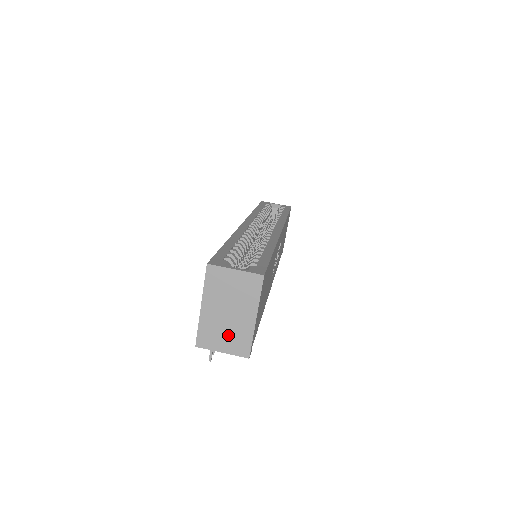
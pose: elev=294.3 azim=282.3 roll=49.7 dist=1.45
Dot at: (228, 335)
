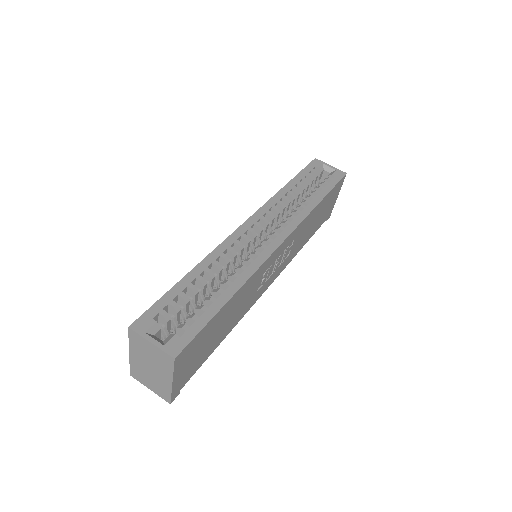
Dot at: (152, 381)
